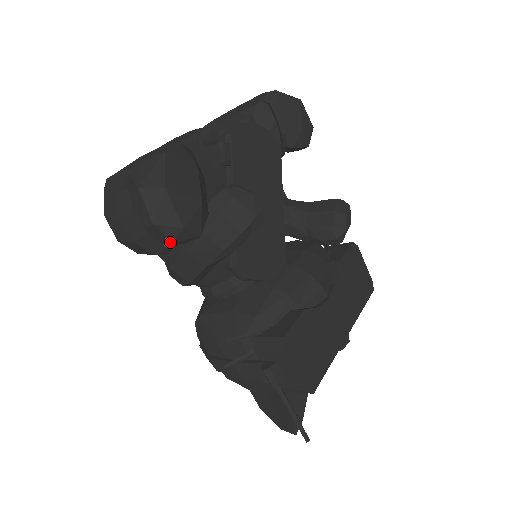
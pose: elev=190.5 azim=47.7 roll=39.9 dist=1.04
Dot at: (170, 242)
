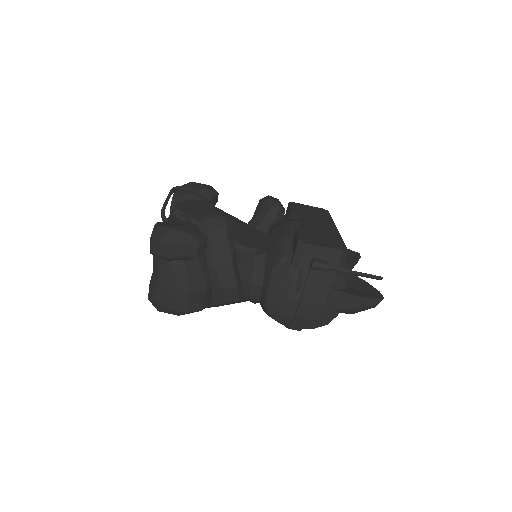
Dot at: (197, 249)
